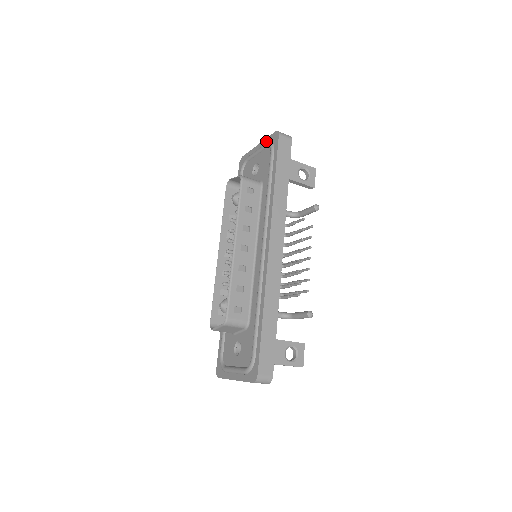
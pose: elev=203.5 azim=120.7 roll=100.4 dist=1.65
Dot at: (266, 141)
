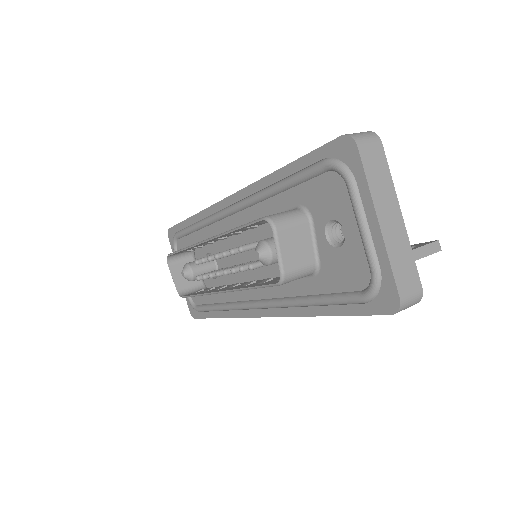
Dot at: (382, 263)
